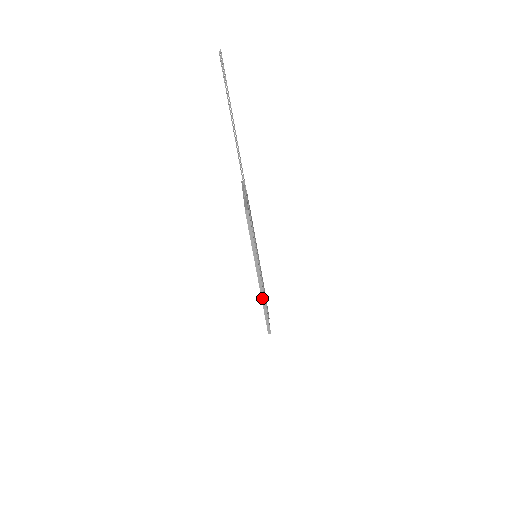
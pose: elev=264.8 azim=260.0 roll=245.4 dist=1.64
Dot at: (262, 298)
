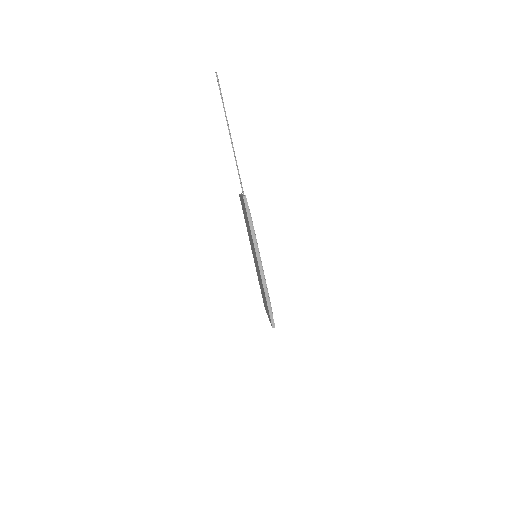
Dot at: (264, 287)
